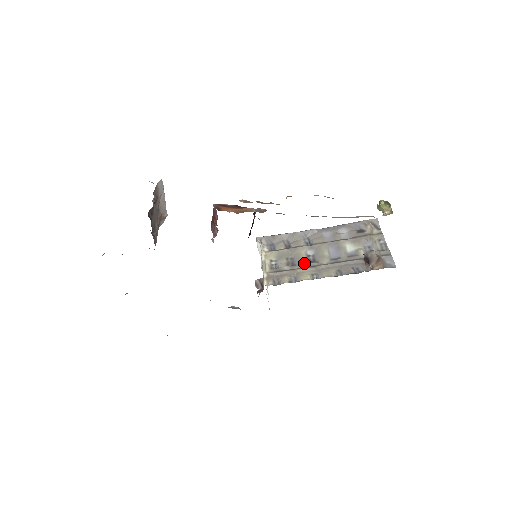
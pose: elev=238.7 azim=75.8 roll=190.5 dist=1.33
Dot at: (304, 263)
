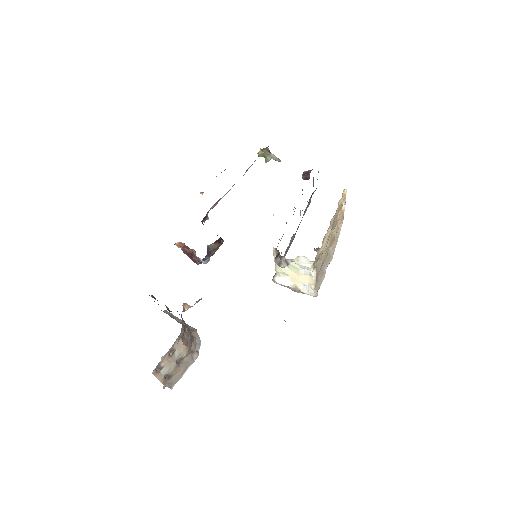
Dot at: occluded
